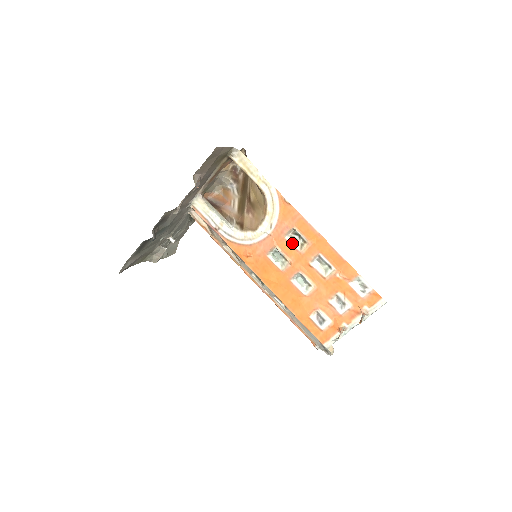
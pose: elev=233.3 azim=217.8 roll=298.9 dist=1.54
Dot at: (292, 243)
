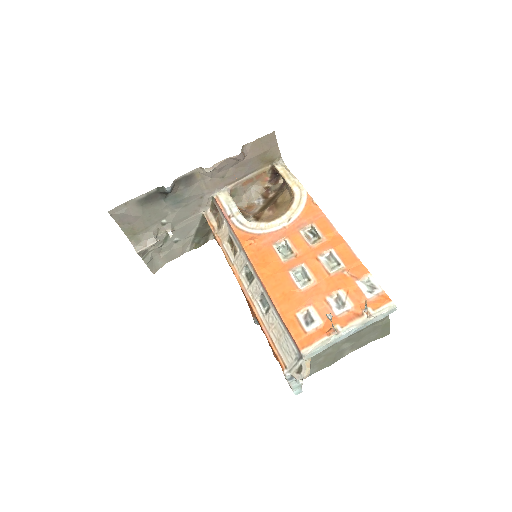
Dot at: (305, 237)
